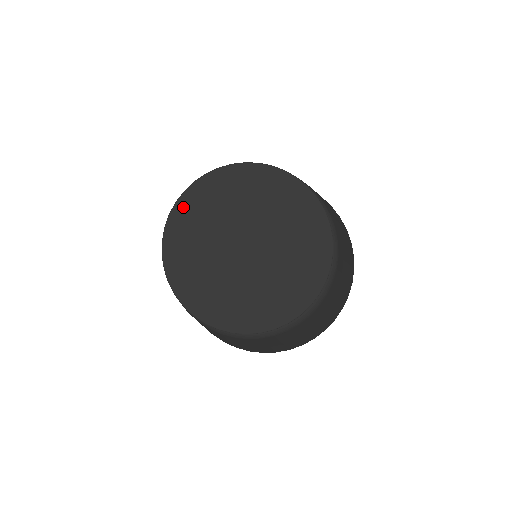
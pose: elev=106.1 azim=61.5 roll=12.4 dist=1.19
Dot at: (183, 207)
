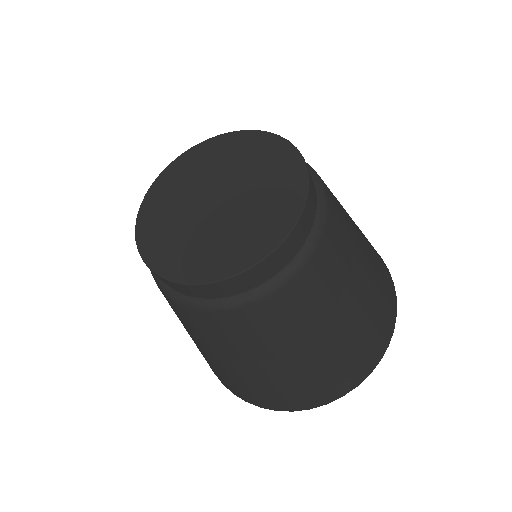
Dot at: (195, 152)
